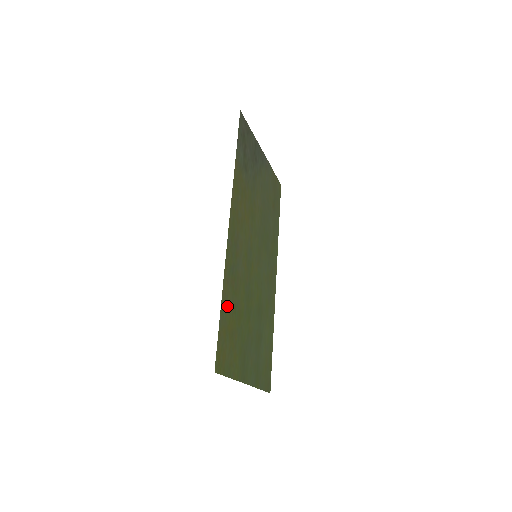
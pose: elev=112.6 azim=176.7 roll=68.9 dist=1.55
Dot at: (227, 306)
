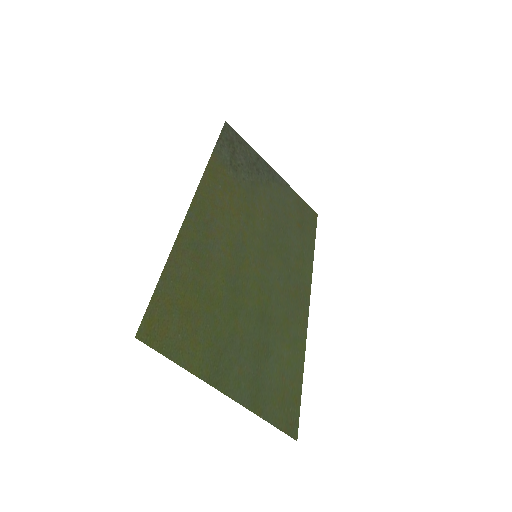
Dot at: (179, 277)
